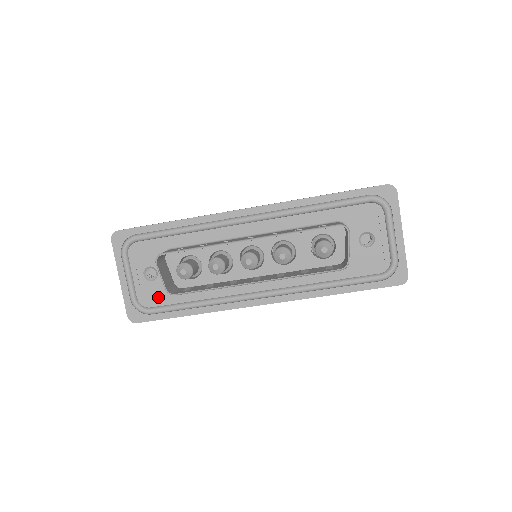
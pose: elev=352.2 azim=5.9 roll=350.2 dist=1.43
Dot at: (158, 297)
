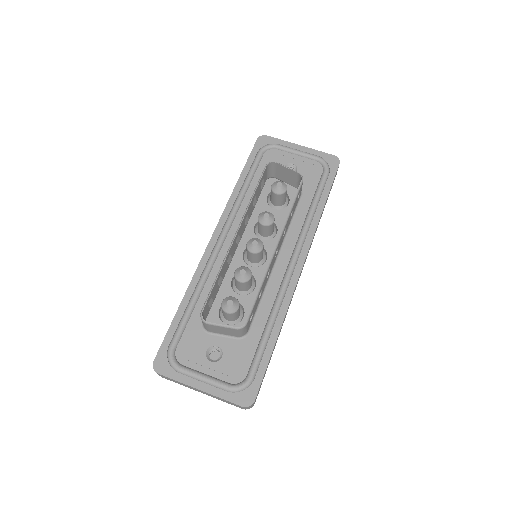
Dot at: (241, 360)
